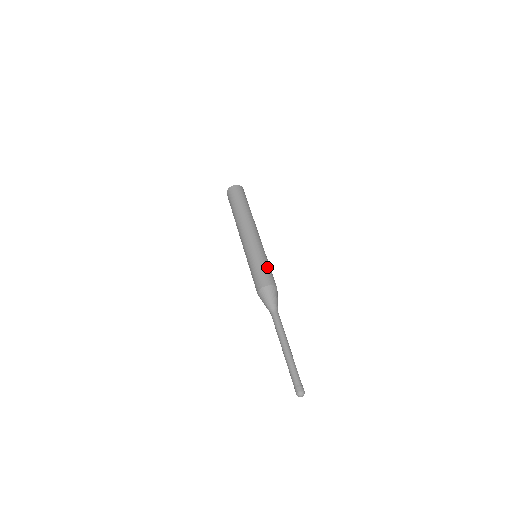
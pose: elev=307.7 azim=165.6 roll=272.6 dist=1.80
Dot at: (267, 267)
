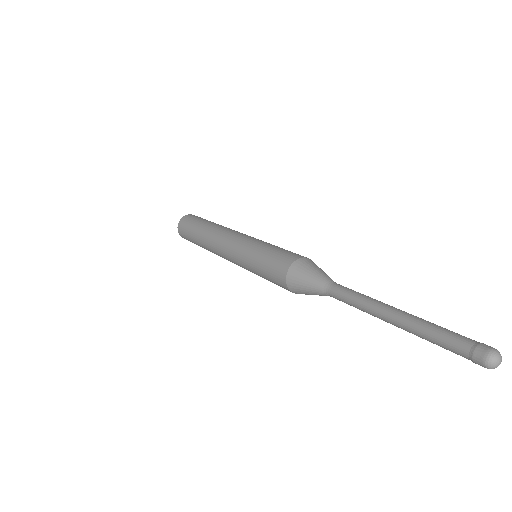
Dot at: occluded
